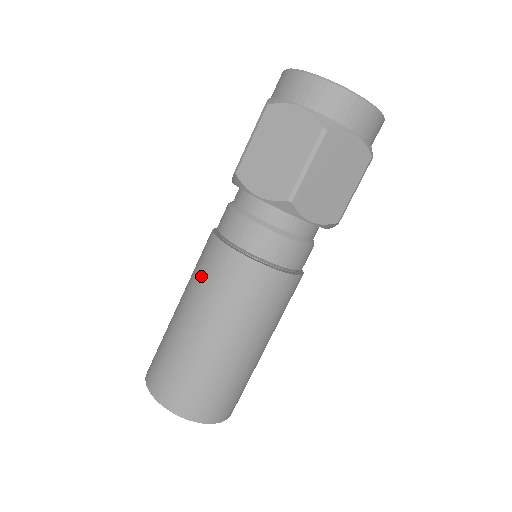
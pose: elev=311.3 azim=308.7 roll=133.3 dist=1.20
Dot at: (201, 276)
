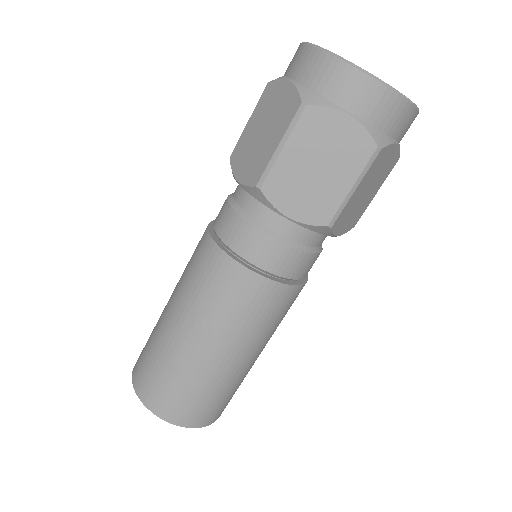
Dot at: (210, 298)
